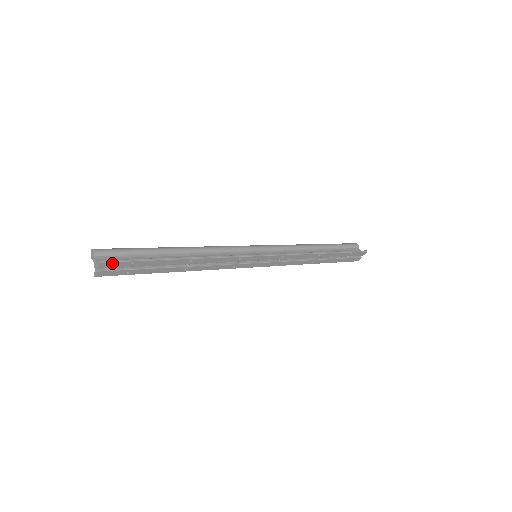
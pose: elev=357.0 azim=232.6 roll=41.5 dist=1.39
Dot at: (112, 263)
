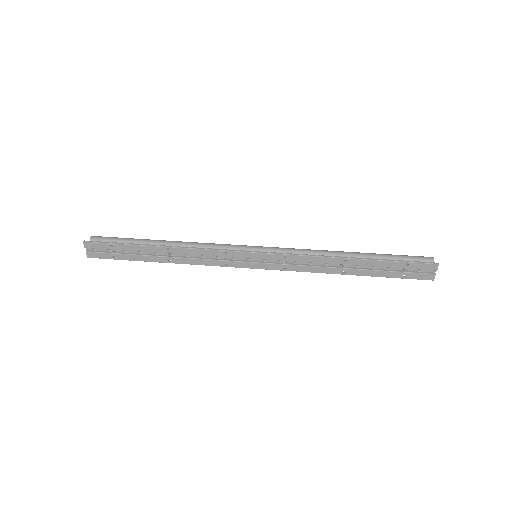
Dot at: (94, 244)
